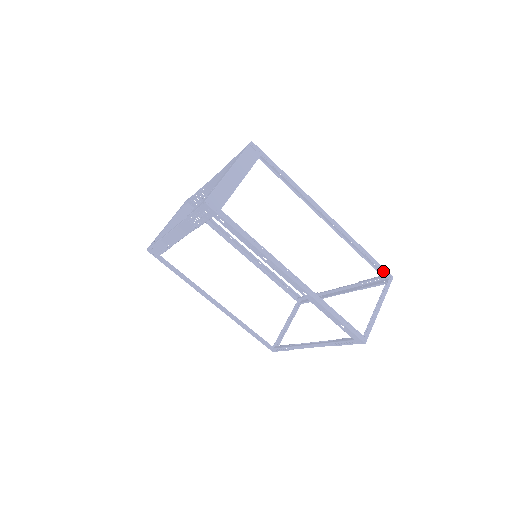
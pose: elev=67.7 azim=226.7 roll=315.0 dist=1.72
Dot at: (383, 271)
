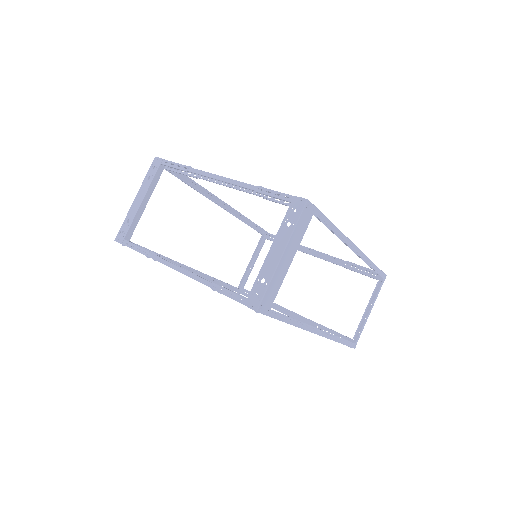
Dot at: (382, 275)
